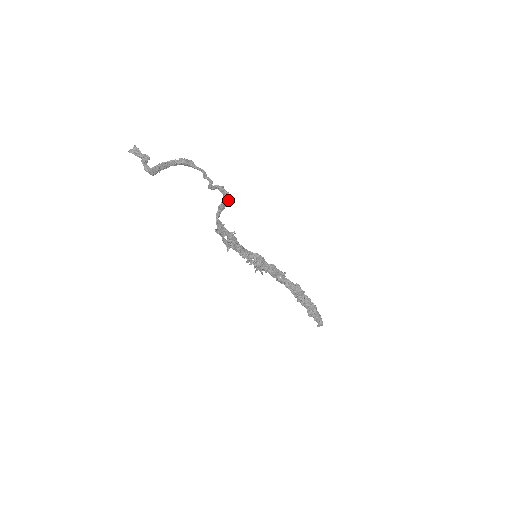
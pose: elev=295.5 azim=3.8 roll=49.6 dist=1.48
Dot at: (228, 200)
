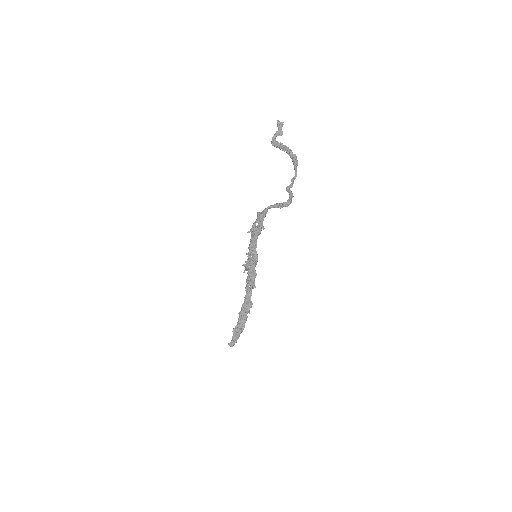
Dot at: (286, 206)
